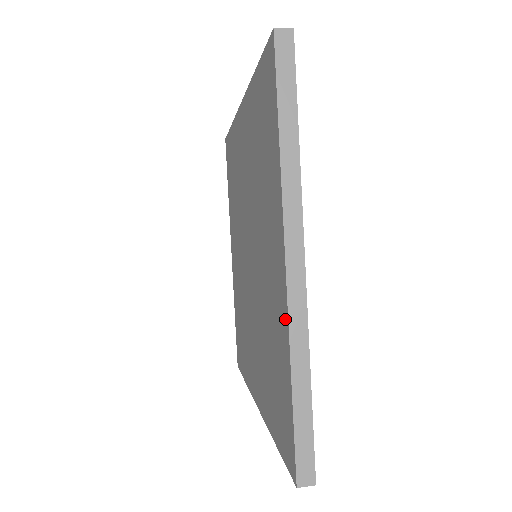
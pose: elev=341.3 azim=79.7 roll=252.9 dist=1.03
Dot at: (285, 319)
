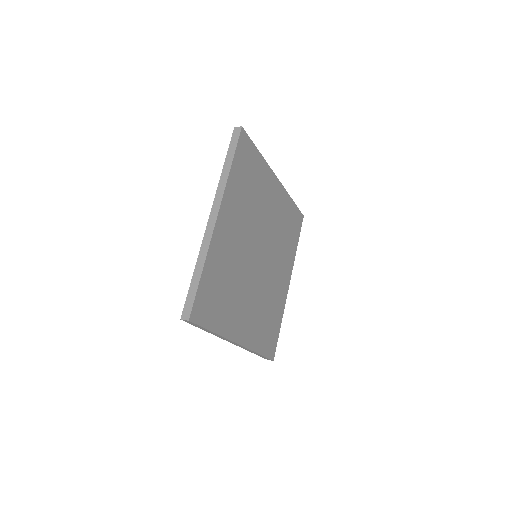
Dot at: occluded
